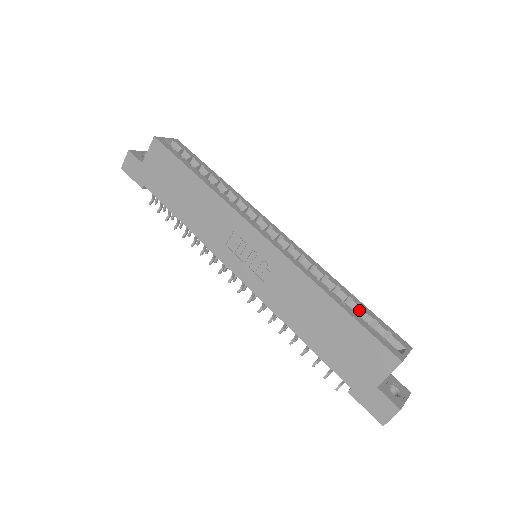
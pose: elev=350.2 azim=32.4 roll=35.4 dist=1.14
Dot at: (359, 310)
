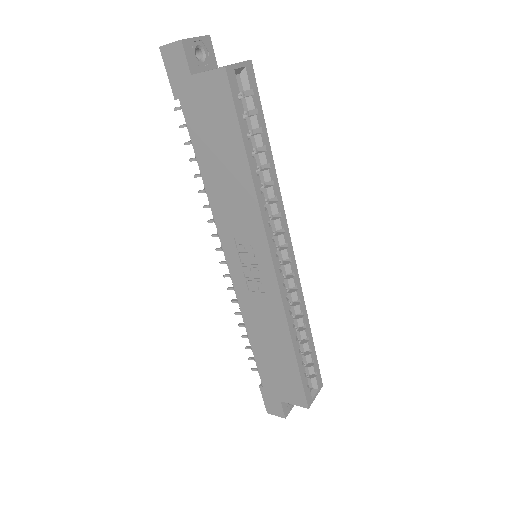
Dot at: (307, 348)
